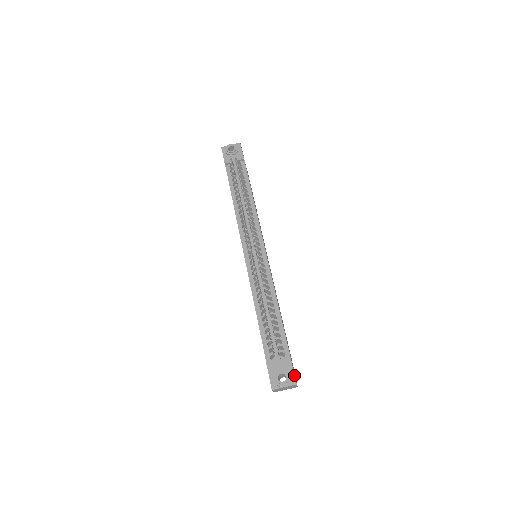
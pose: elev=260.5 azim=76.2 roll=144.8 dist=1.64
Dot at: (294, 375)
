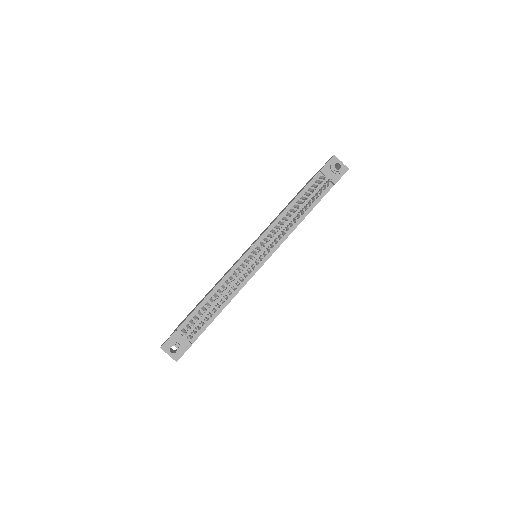
Dot at: occluded
